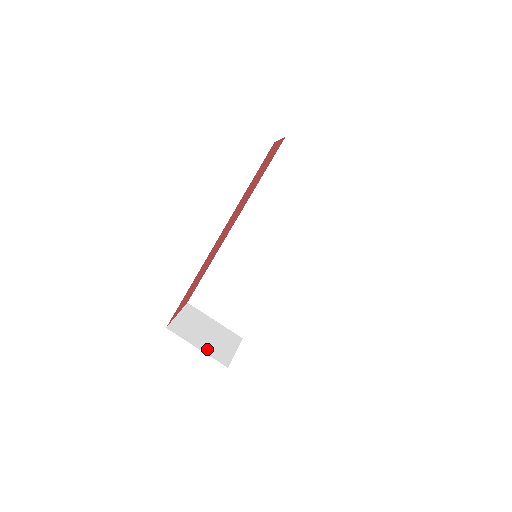
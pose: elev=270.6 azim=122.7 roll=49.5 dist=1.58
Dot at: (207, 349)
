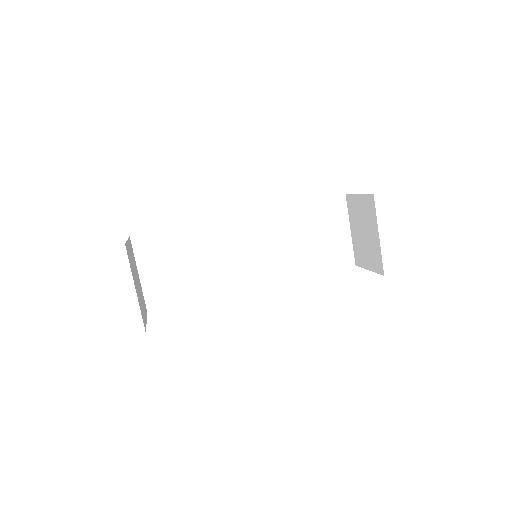
Dot at: occluded
